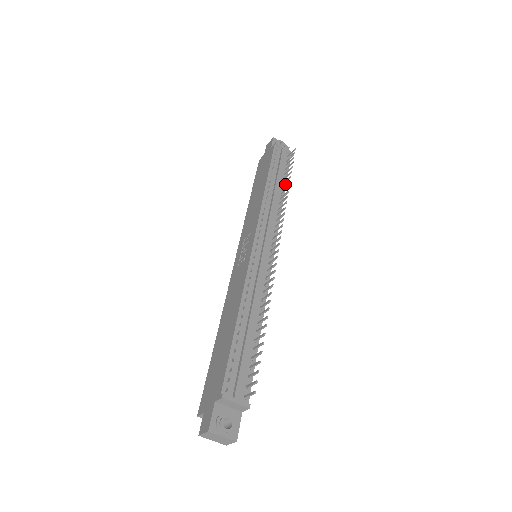
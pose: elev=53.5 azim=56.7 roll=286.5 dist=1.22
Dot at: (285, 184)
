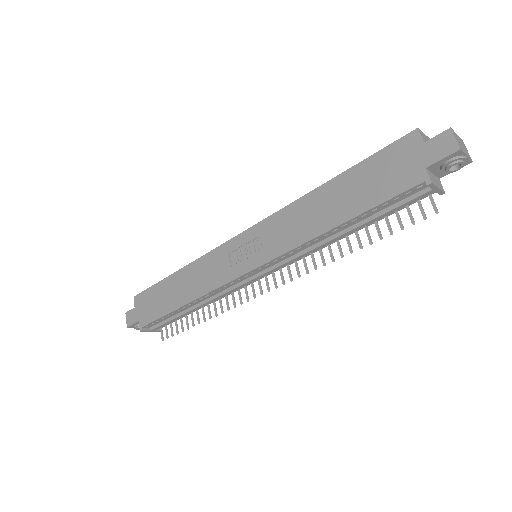
Dot at: (370, 224)
